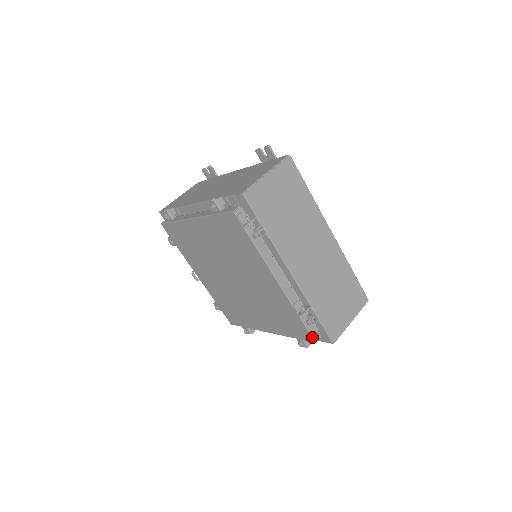
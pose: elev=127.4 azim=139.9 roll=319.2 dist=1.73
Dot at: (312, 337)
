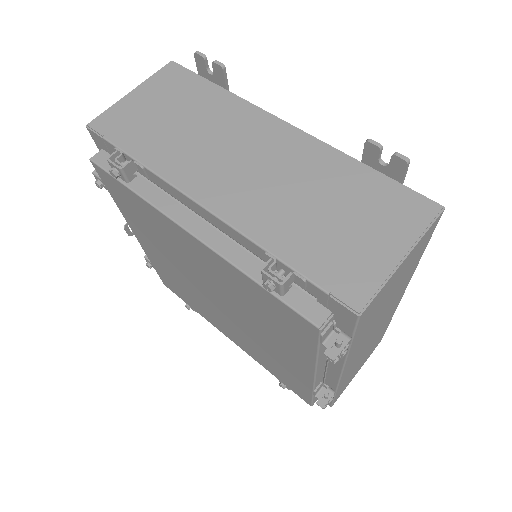
Dot at: (312, 404)
